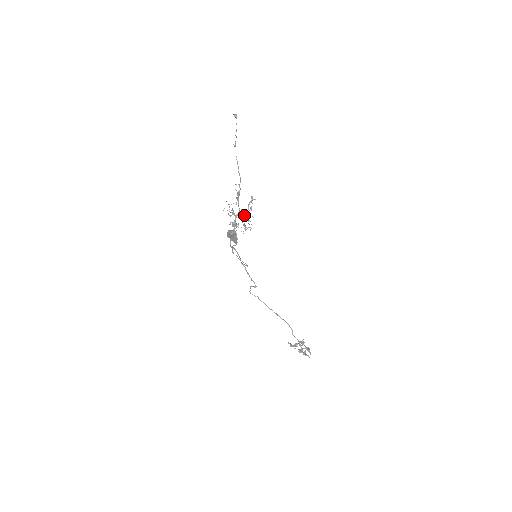
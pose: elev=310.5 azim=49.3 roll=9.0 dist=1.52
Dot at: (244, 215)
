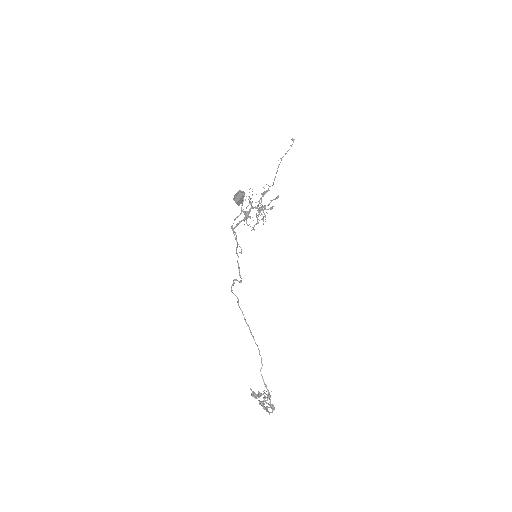
Dot at: (262, 208)
